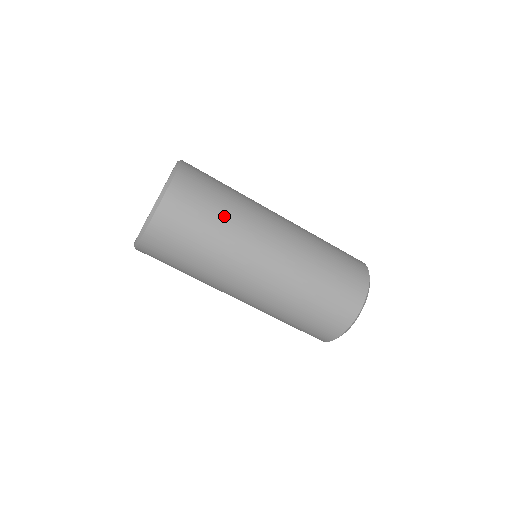
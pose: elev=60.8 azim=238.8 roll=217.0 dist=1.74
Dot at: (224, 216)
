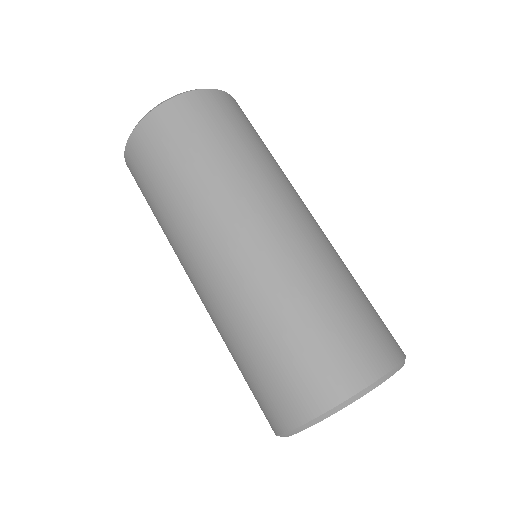
Dot at: (248, 149)
